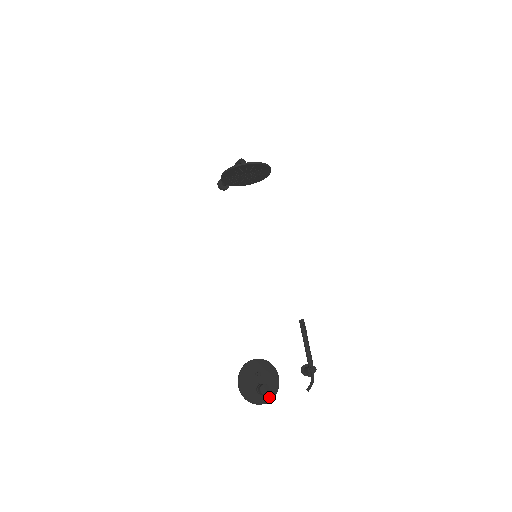
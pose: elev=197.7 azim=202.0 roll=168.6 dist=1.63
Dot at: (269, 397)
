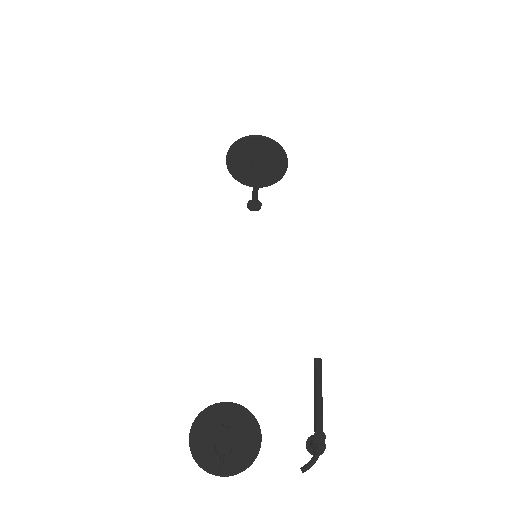
Dot at: (234, 467)
